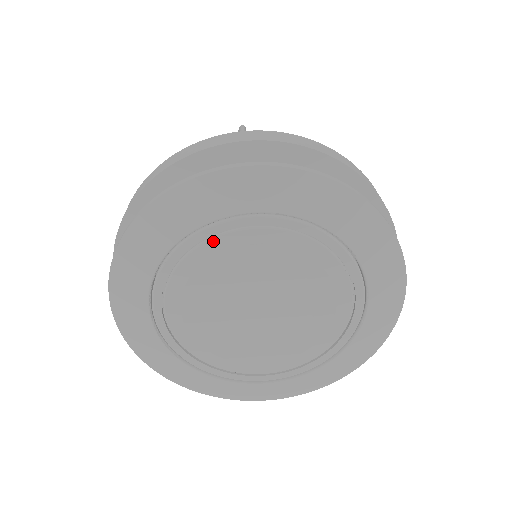
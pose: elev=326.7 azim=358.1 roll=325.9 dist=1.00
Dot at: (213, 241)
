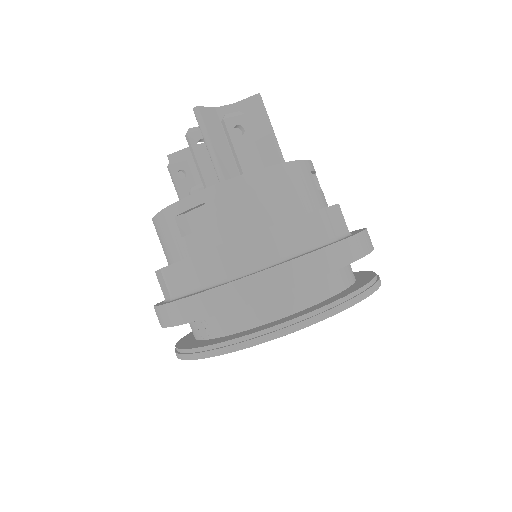
Dot at: occluded
